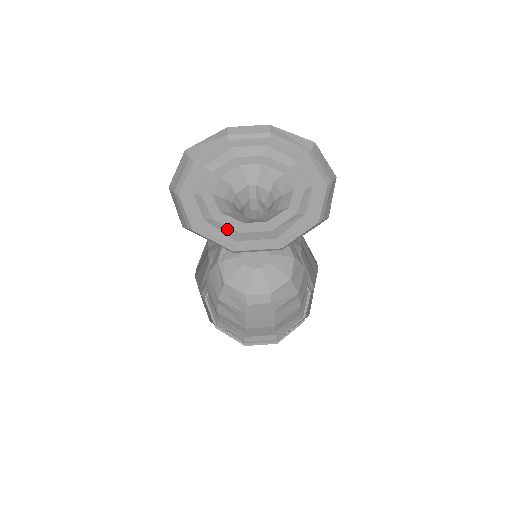
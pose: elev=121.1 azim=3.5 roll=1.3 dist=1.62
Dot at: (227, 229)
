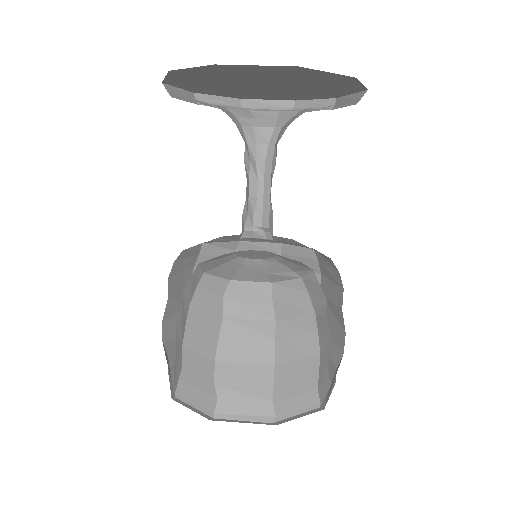
Dot at: occluded
